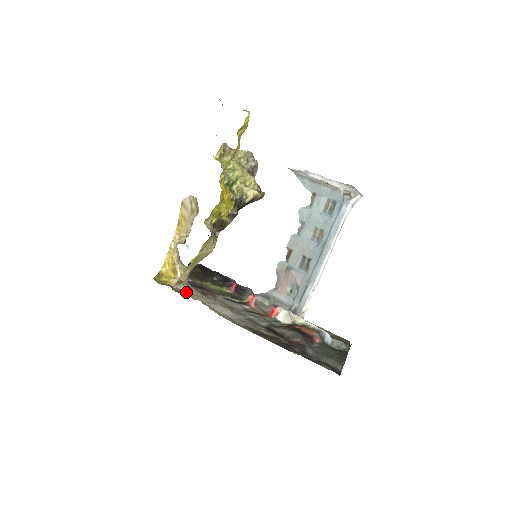
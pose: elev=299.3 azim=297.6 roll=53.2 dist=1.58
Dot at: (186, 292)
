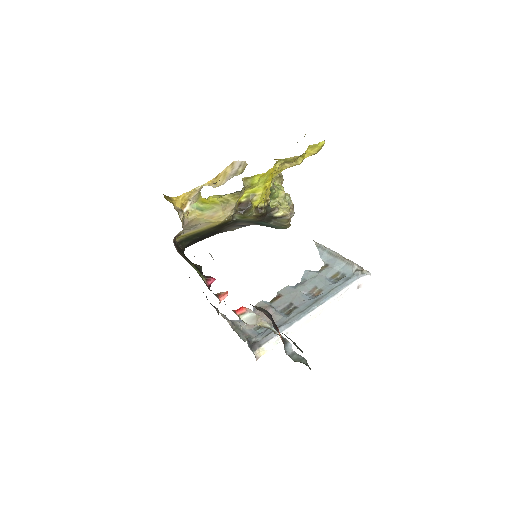
Dot at: occluded
